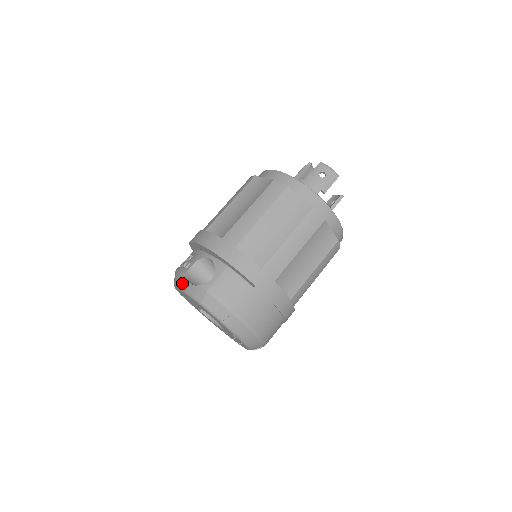
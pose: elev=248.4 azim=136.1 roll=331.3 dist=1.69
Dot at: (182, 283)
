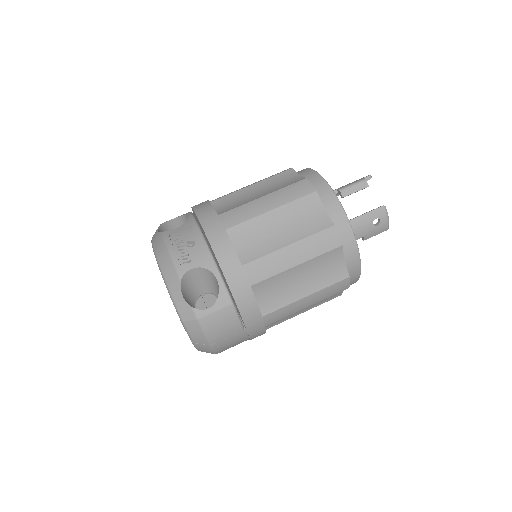
Dot at: (171, 280)
